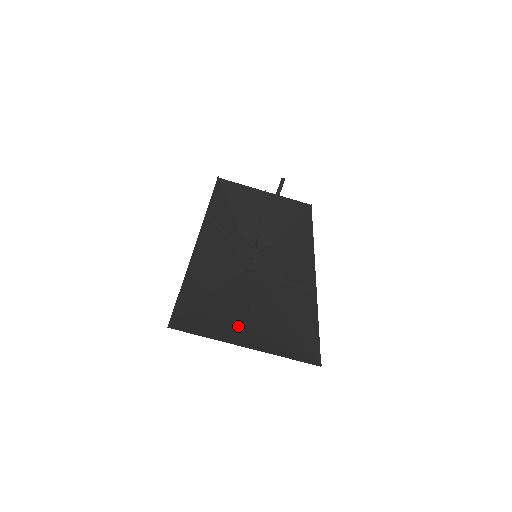
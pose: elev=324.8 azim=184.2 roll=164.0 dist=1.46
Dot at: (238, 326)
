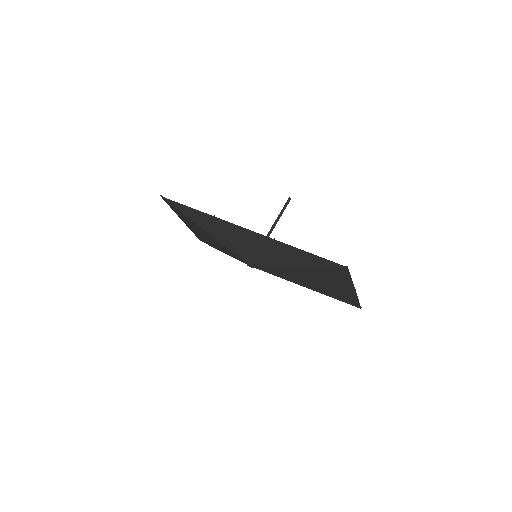
Dot at: (333, 283)
